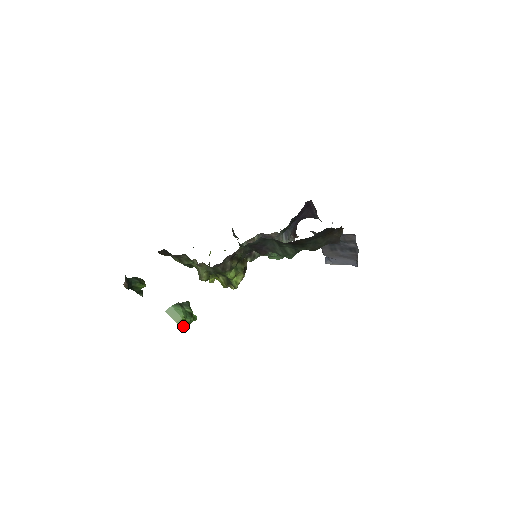
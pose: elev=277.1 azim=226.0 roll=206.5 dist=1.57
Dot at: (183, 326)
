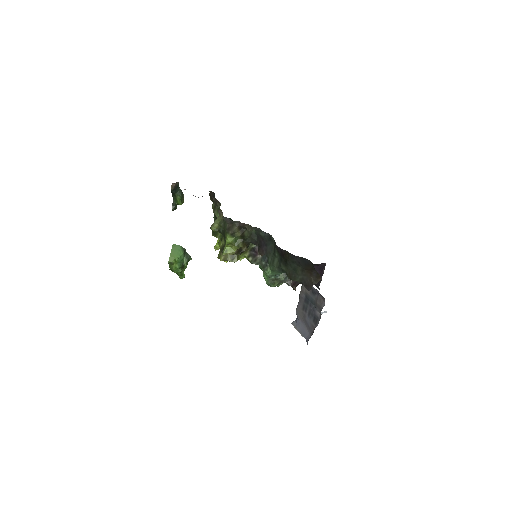
Dot at: (170, 264)
